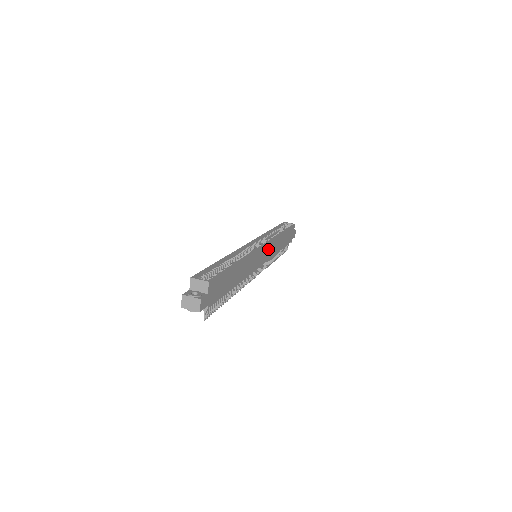
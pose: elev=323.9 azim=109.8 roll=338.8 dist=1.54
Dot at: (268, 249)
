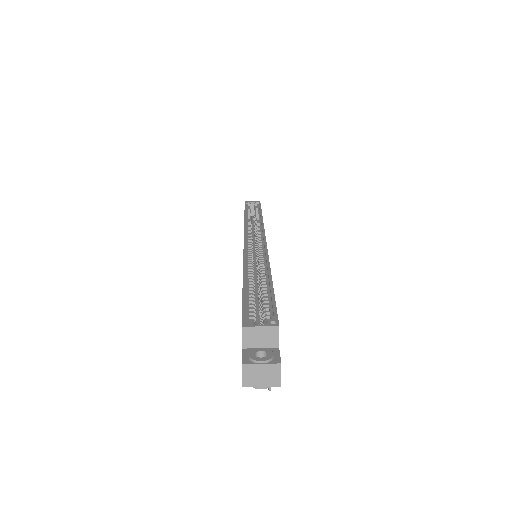
Dot at: occluded
